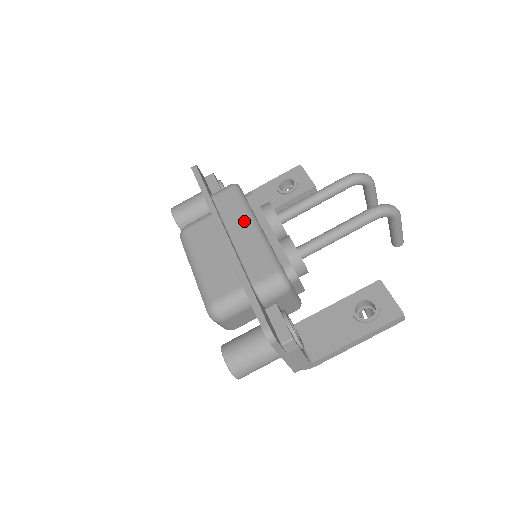
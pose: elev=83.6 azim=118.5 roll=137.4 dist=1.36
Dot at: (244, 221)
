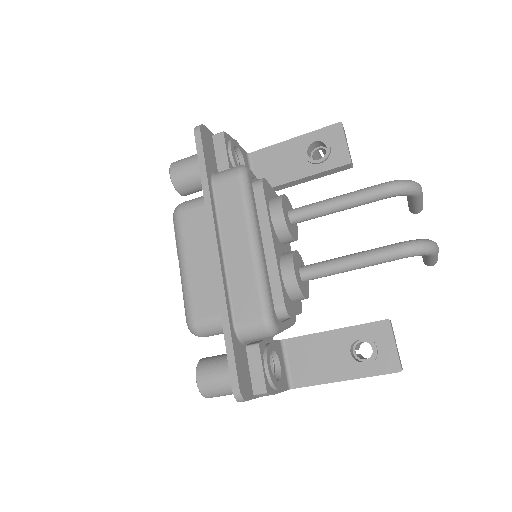
Dot at: (242, 233)
